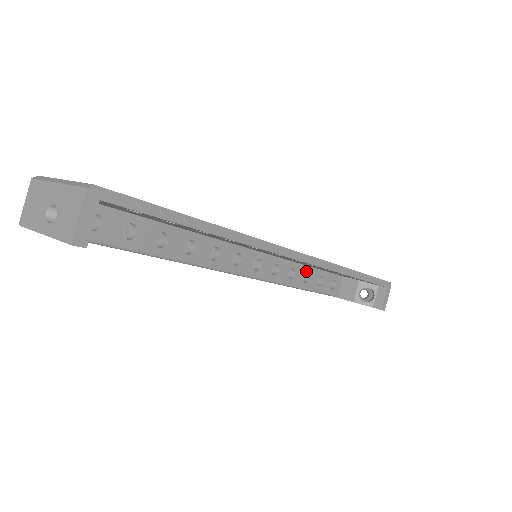
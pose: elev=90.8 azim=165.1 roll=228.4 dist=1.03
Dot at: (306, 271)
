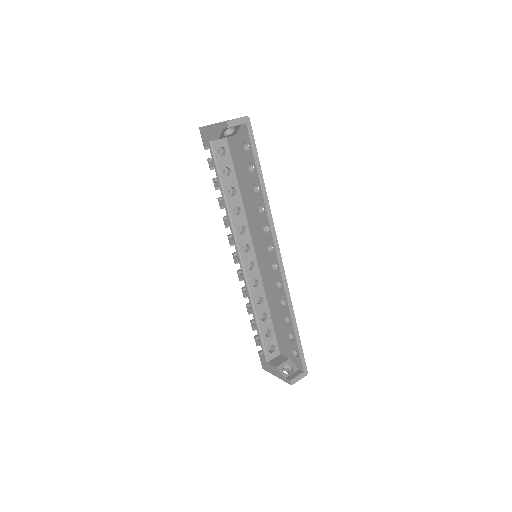
Dot at: (267, 313)
